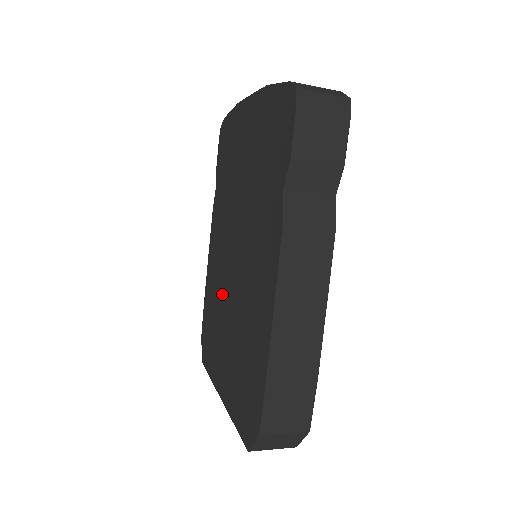
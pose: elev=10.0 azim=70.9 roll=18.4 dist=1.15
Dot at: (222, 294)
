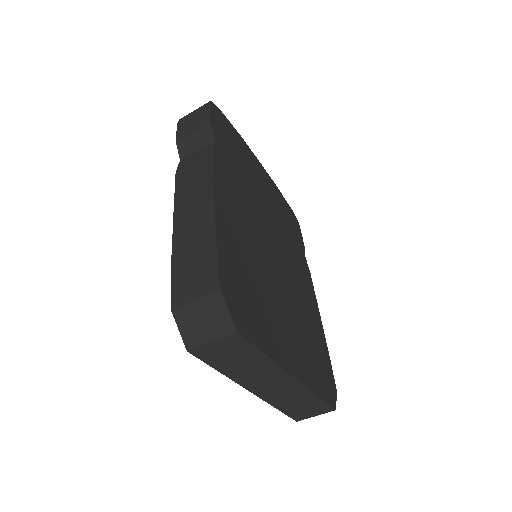
Dot at: occluded
